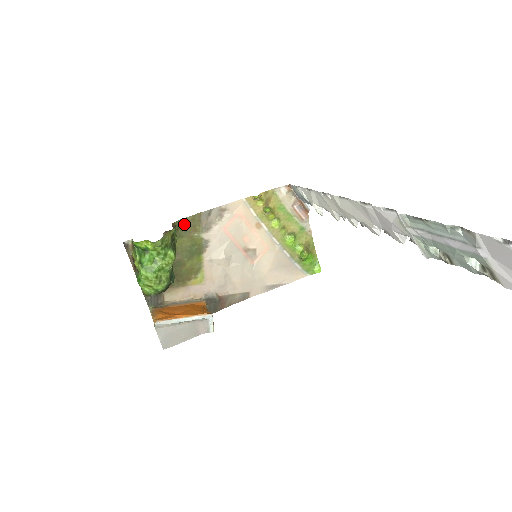
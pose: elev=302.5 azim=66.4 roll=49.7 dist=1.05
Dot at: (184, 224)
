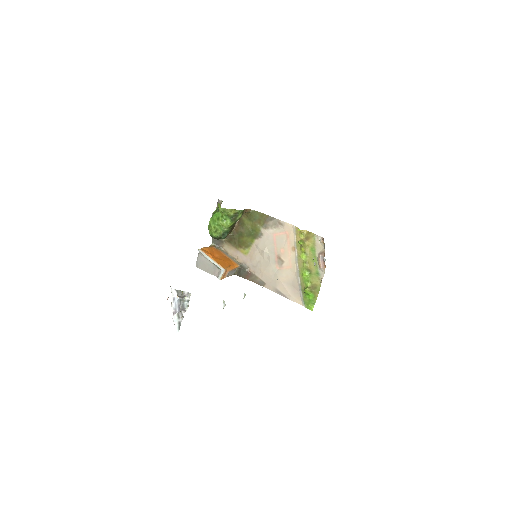
Dot at: (256, 215)
